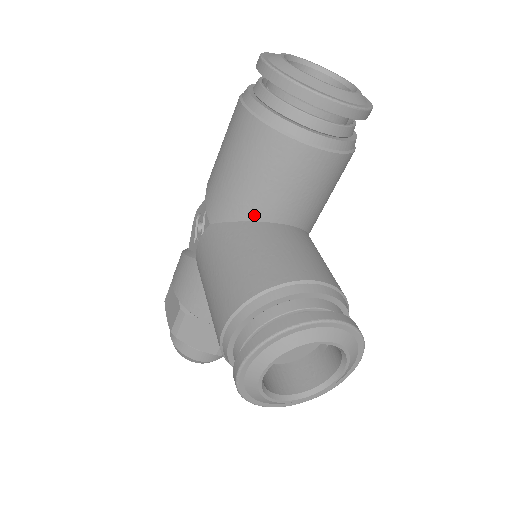
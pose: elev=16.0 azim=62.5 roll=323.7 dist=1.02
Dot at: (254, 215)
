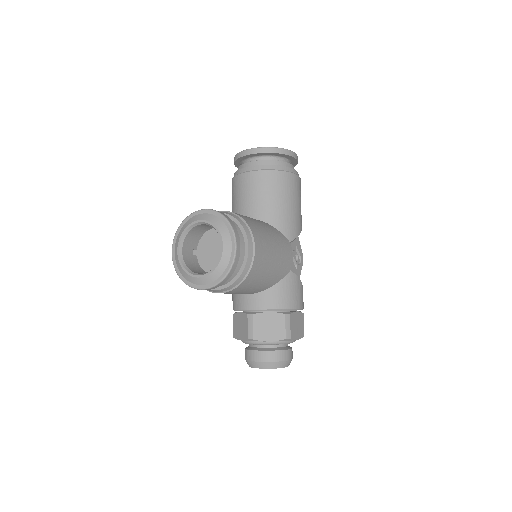
Dot at: occluded
